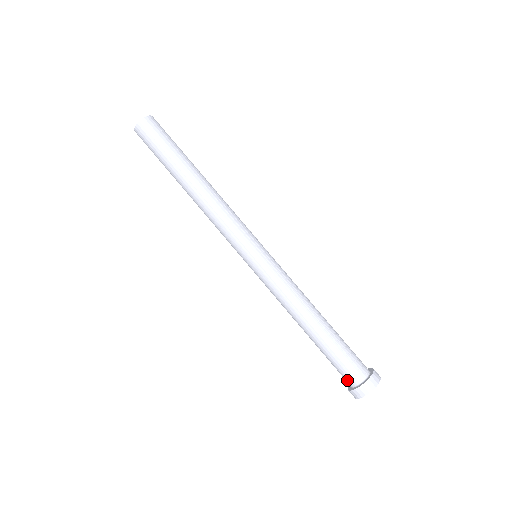
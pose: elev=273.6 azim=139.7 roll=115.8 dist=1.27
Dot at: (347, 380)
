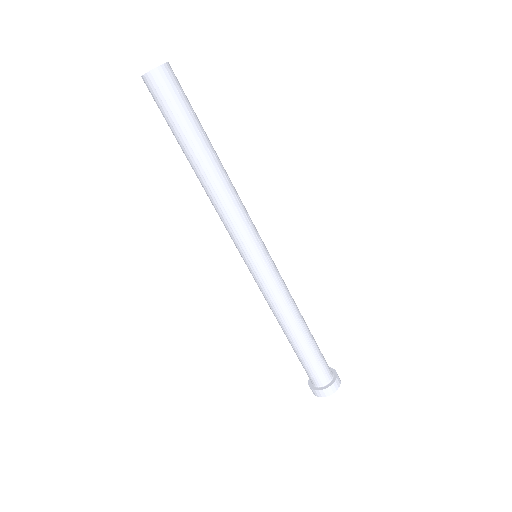
Dot at: (308, 376)
